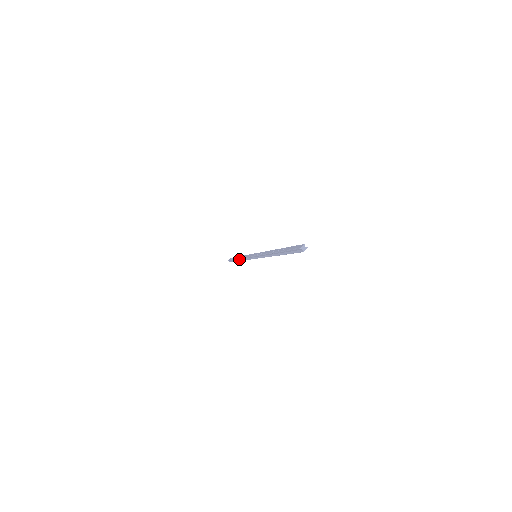
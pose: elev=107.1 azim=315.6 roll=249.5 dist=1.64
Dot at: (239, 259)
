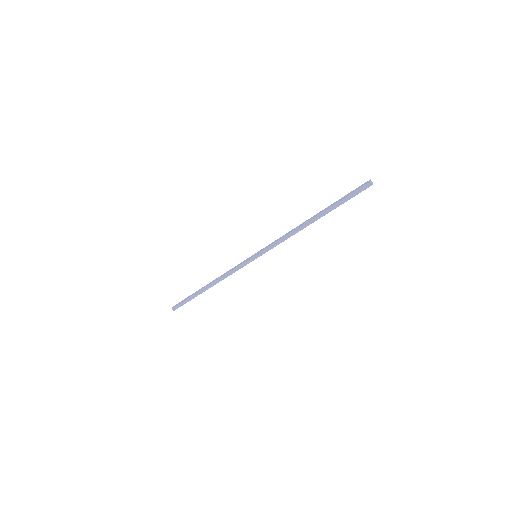
Dot at: (207, 287)
